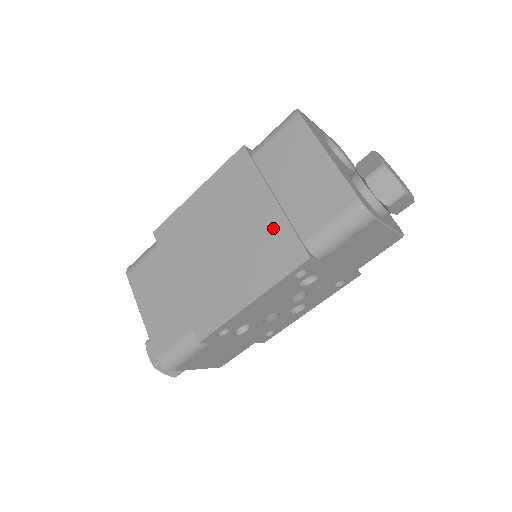
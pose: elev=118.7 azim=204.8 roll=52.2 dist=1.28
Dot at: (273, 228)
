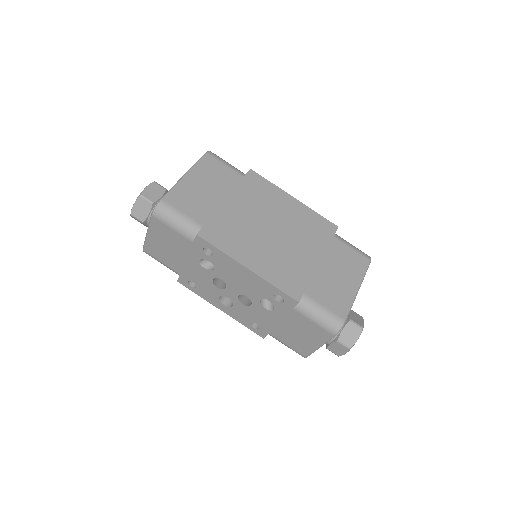
Dot at: (302, 268)
